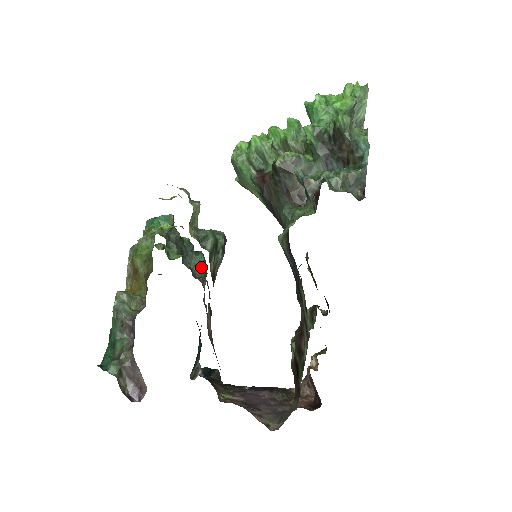
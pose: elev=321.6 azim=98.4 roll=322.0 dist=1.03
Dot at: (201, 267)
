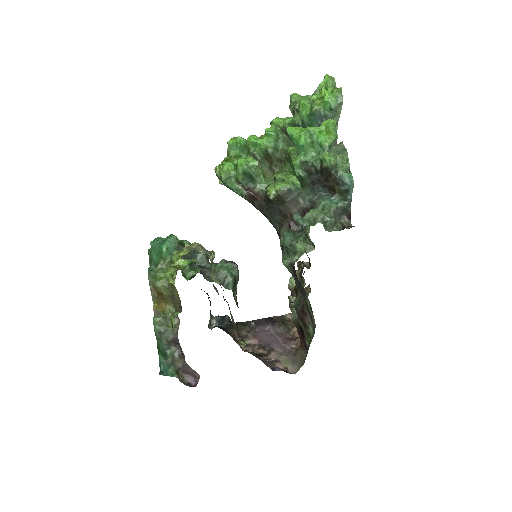
Dot at: (206, 264)
